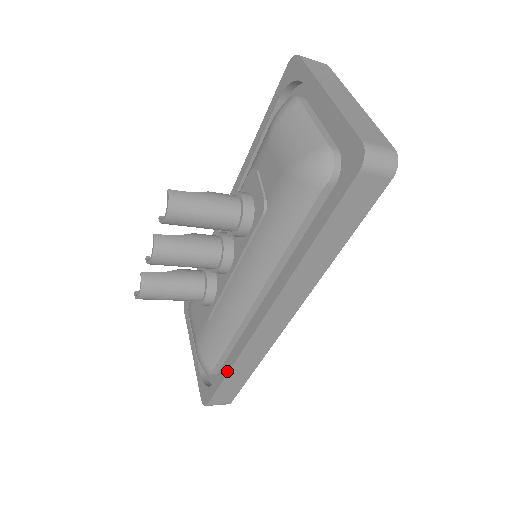
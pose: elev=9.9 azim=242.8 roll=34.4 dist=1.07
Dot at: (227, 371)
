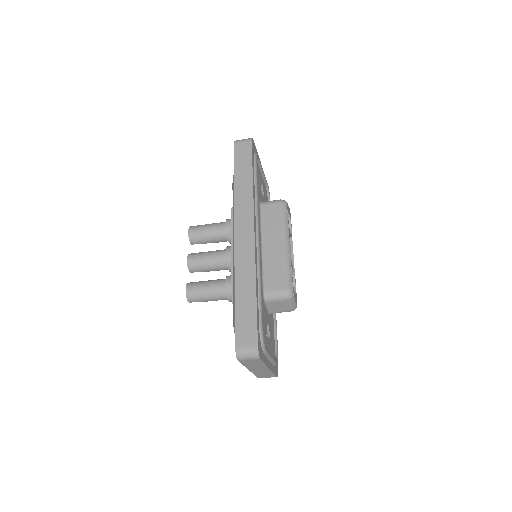
Dot at: (235, 297)
